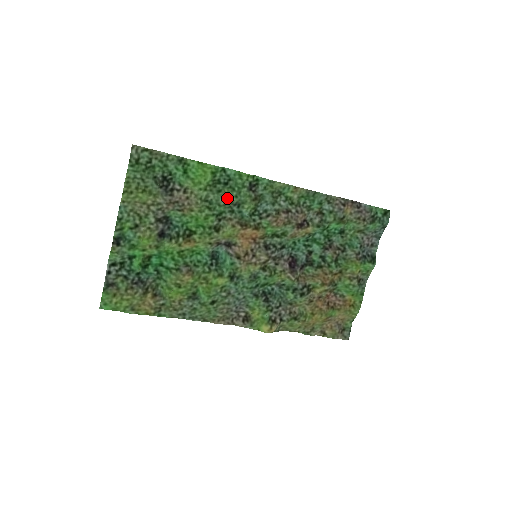
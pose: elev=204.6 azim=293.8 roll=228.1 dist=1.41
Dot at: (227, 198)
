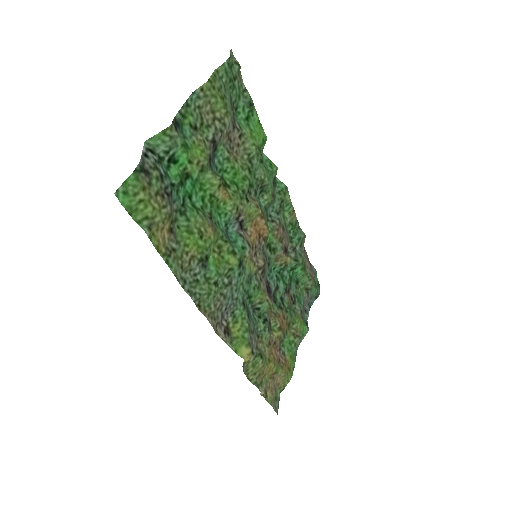
Dot at: (263, 174)
